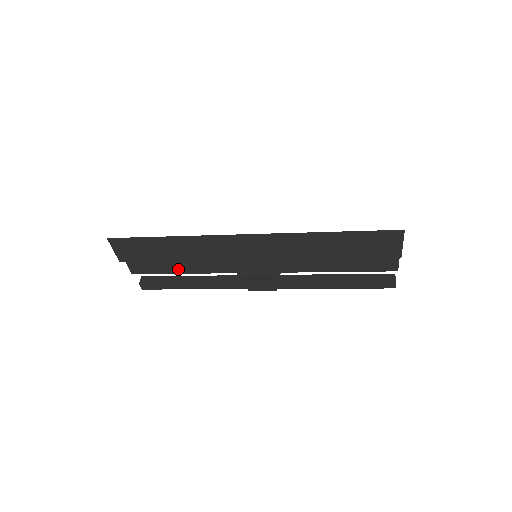
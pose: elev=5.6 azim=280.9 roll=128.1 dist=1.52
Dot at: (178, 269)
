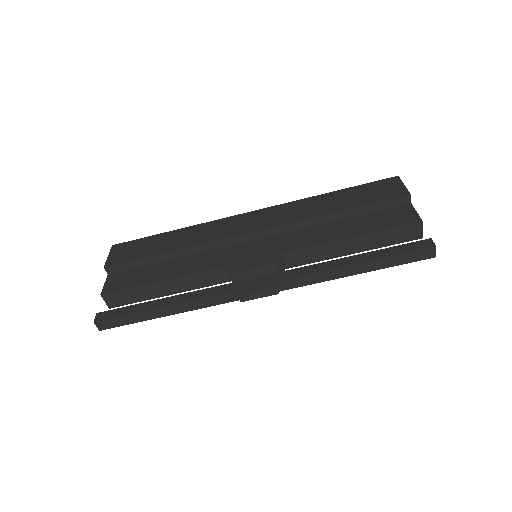
Dot at: (161, 276)
